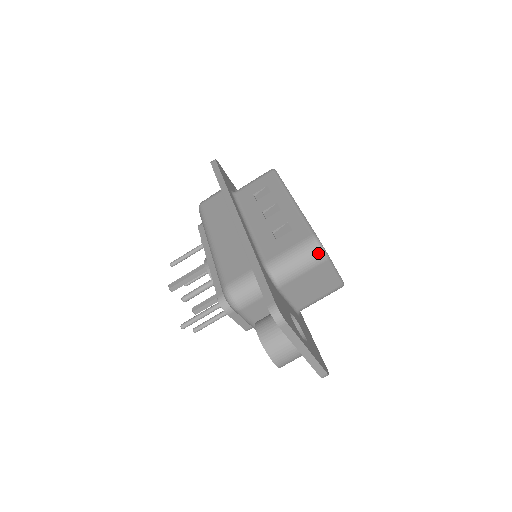
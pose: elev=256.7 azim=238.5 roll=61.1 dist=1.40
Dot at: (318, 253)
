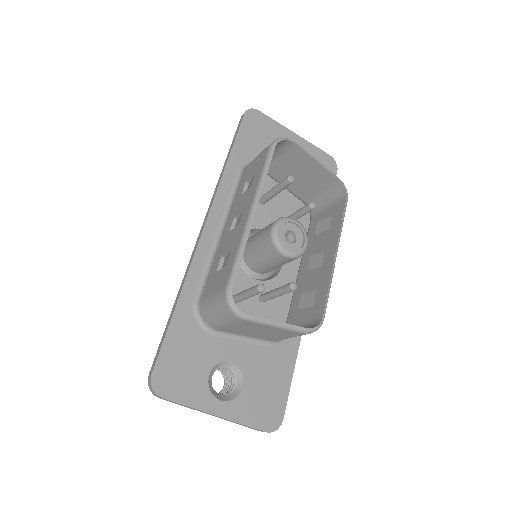
Dot at: (229, 312)
